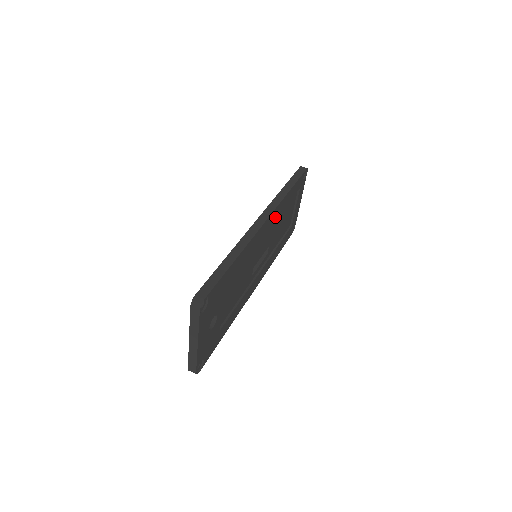
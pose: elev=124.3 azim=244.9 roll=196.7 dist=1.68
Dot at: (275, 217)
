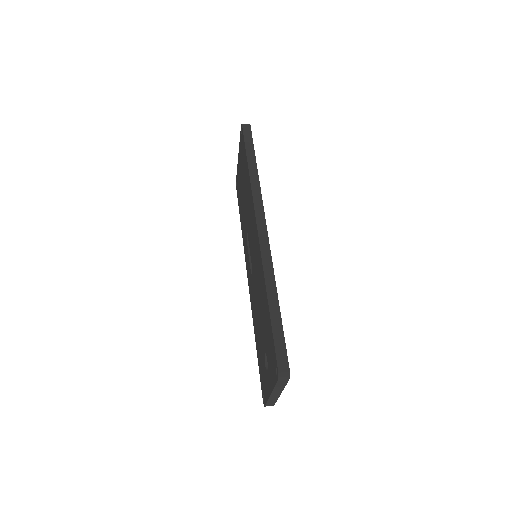
Dot at: occluded
